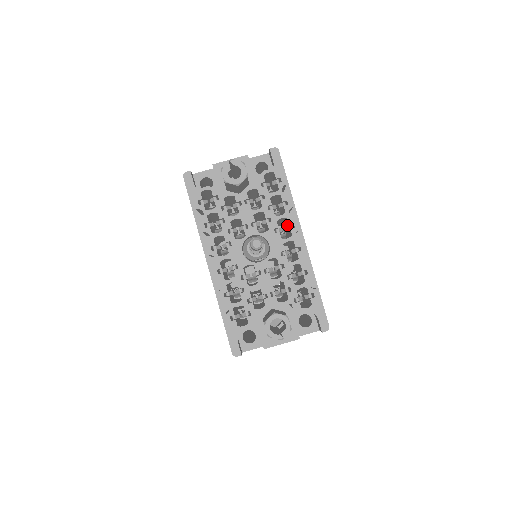
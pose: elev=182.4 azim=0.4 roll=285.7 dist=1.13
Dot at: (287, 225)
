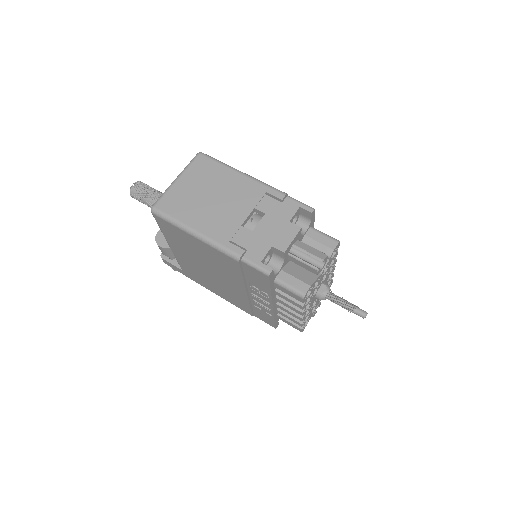
Dot at: occluded
